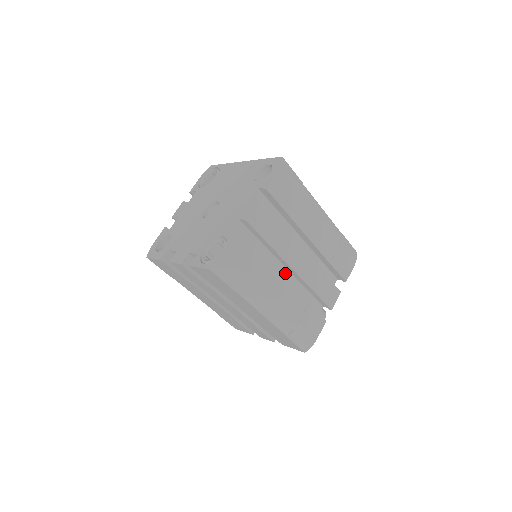
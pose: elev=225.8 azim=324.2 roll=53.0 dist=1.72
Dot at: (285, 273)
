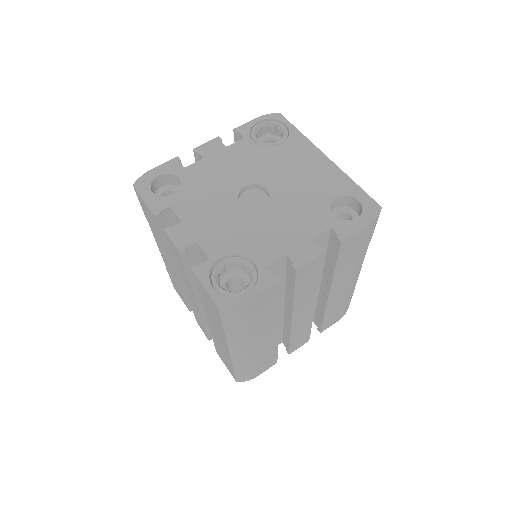
Dot at: (279, 312)
